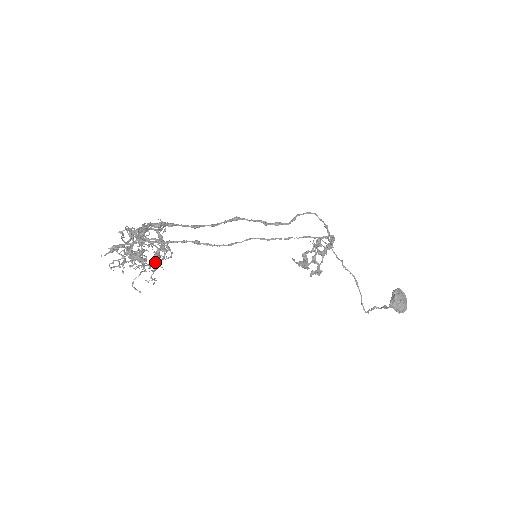
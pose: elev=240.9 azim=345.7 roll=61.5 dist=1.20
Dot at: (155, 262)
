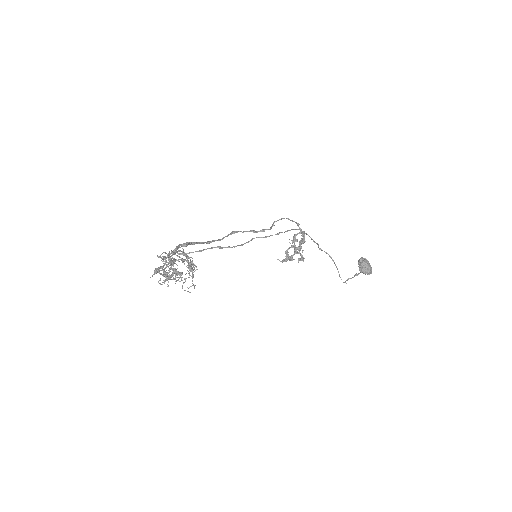
Dot at: (191, 271)
